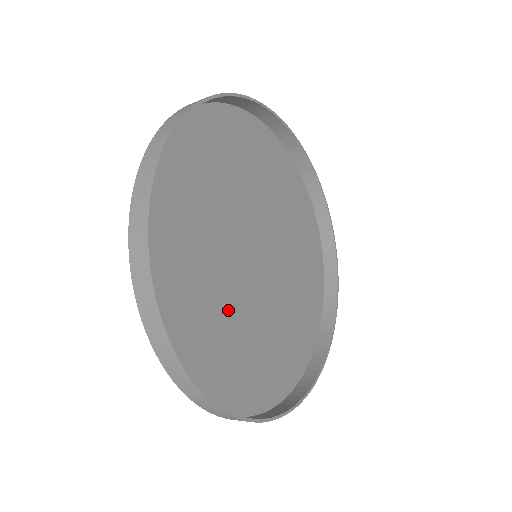
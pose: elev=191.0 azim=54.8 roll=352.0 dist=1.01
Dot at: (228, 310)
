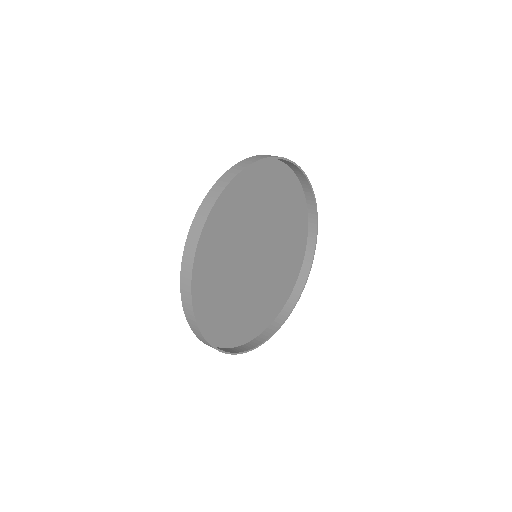
Dot at: (225, 269)
